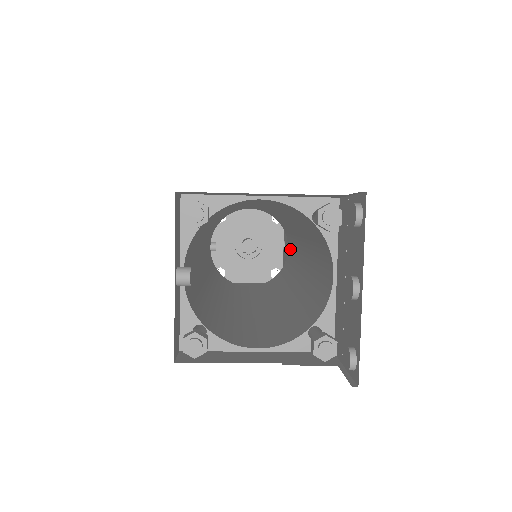
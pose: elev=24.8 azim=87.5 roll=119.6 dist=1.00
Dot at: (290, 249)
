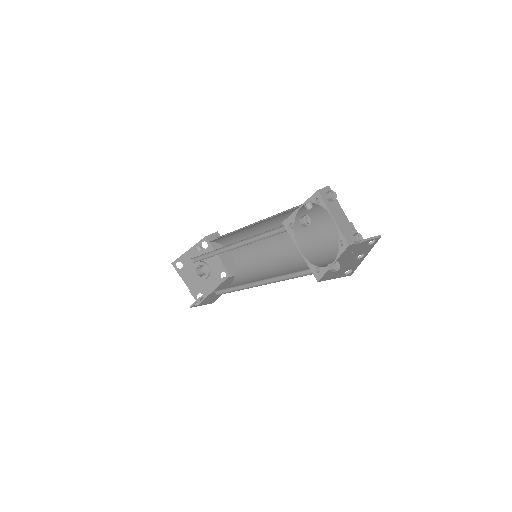
Dot at: (237, 284)
